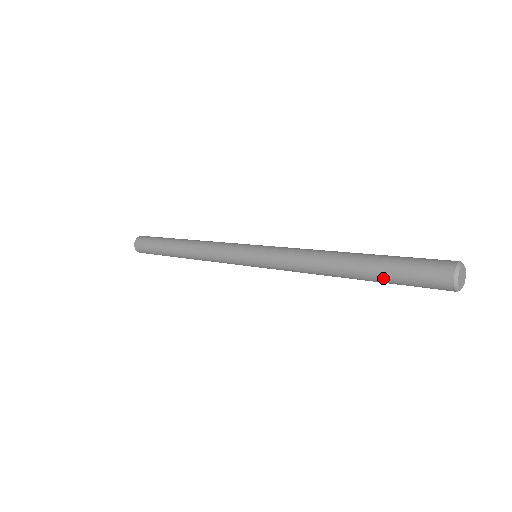
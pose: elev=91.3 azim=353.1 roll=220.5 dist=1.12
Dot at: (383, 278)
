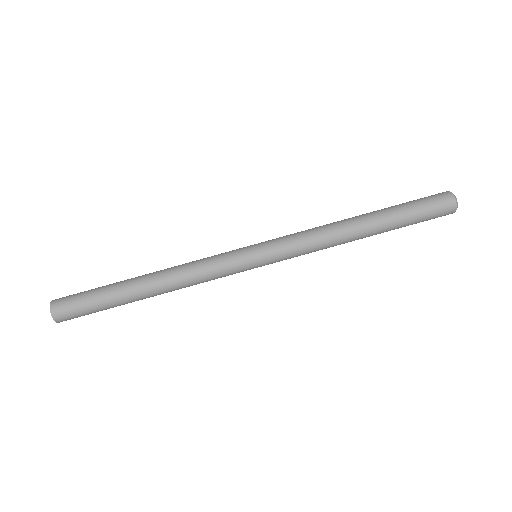
Dot at: occluded
